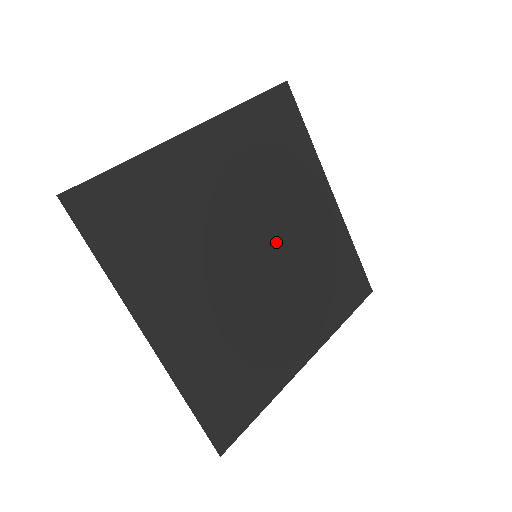
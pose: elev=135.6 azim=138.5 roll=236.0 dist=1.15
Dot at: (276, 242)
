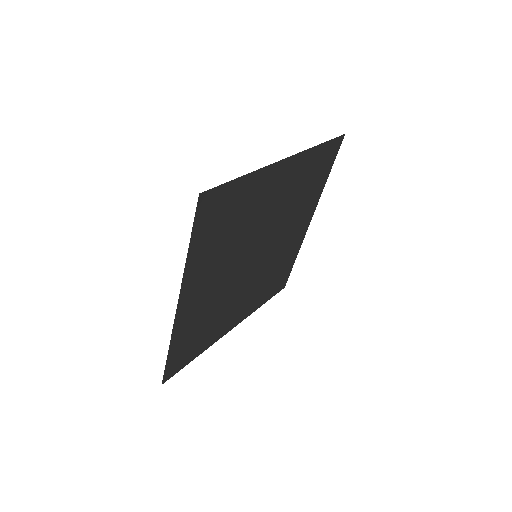
Dot at: (269, 248)
